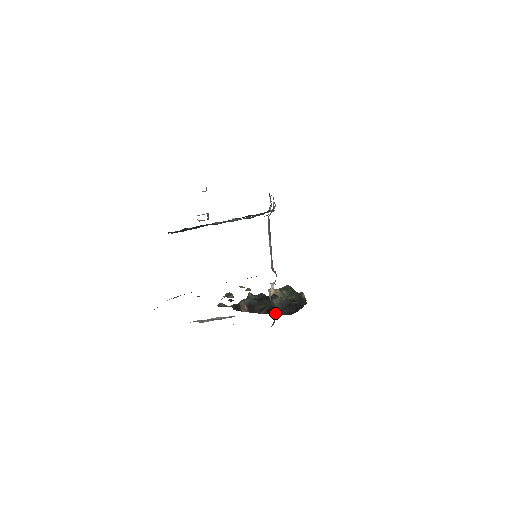
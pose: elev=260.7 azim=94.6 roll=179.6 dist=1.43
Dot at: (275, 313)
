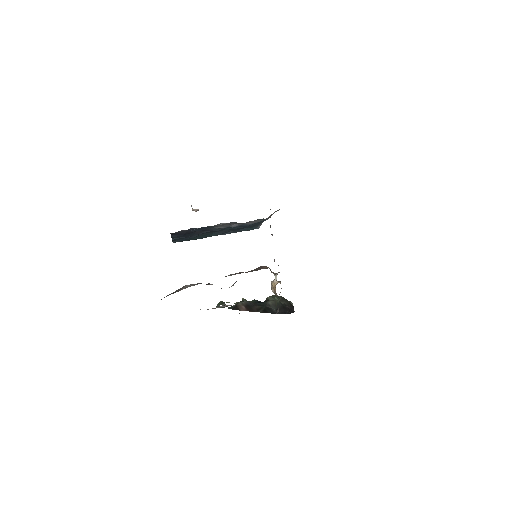
Dot at: (272, 312)
